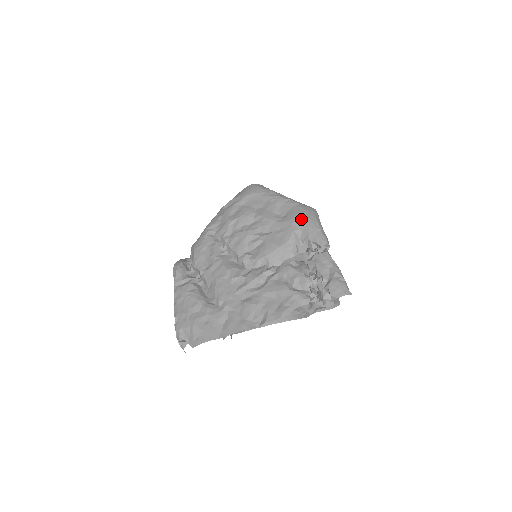
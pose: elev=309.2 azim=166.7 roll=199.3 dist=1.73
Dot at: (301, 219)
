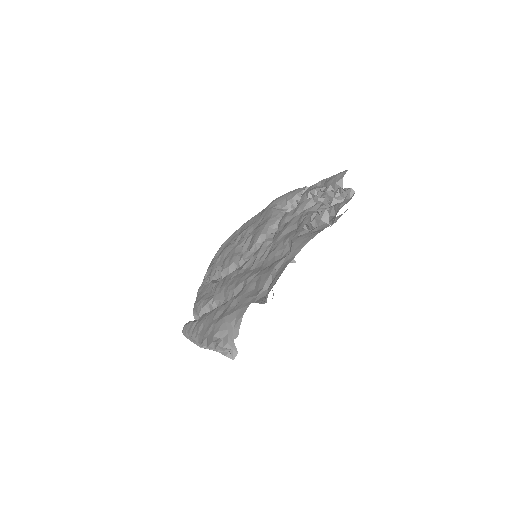
Dot at: (273, 202)
